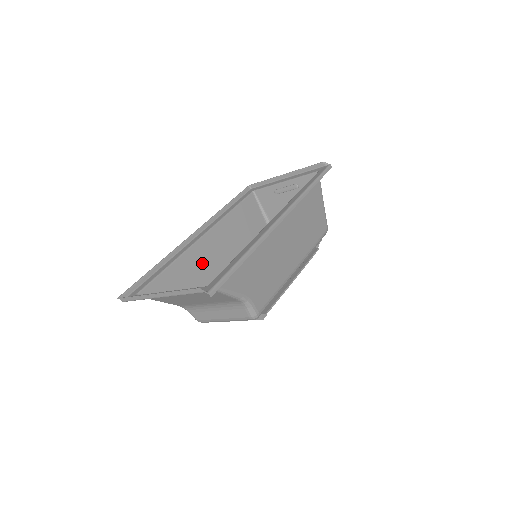
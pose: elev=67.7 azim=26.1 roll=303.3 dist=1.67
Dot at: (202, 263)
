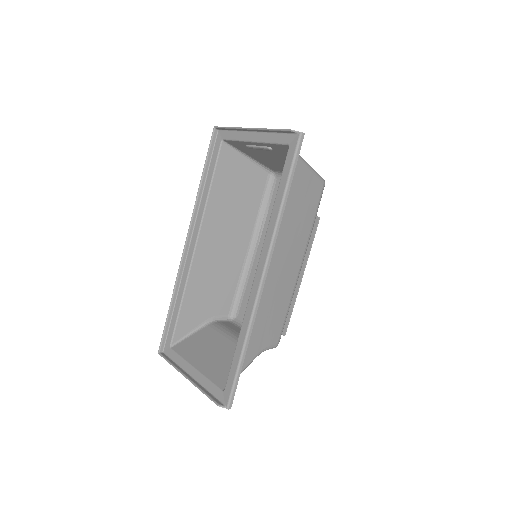
Dot at: (208, 271)
